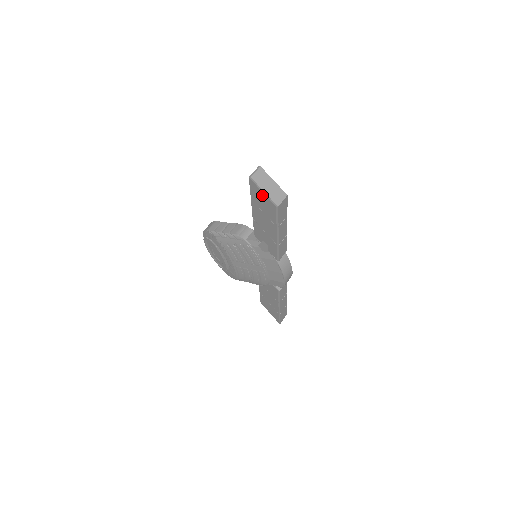
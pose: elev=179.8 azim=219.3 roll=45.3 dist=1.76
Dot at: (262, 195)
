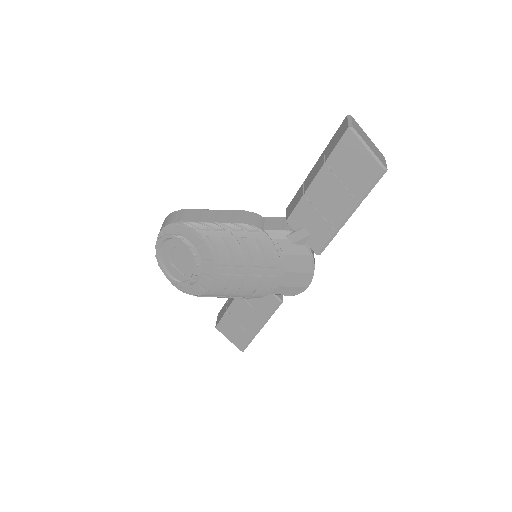
Dot at: (361, 154)
